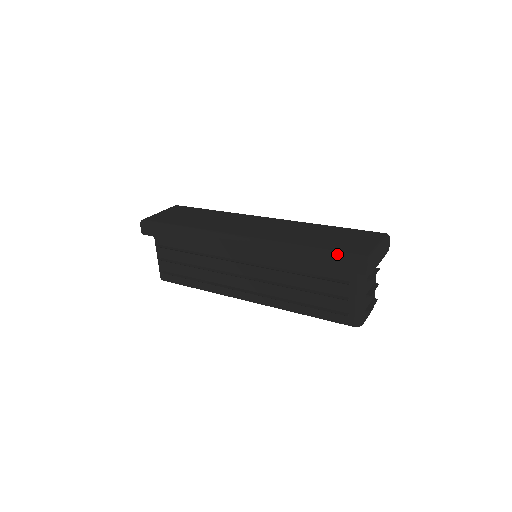
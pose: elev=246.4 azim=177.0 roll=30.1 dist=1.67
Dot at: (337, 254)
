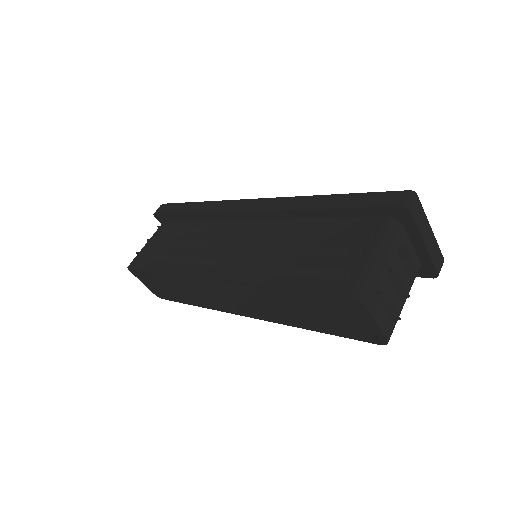
Dot at: (371, 192)
